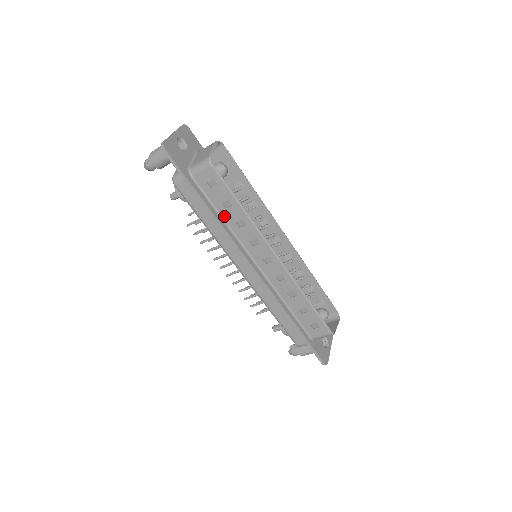
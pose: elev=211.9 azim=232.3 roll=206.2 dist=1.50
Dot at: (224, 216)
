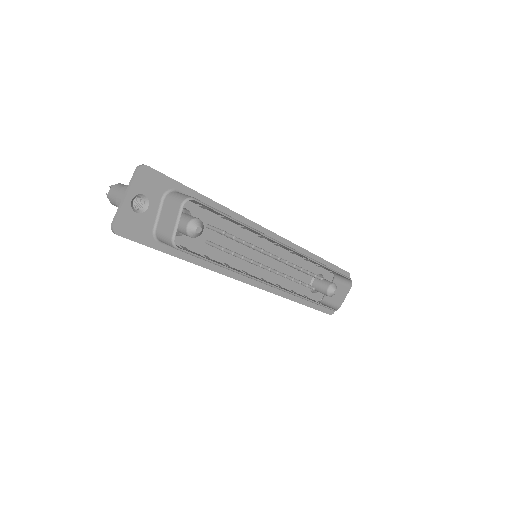
Dot at: occluded
